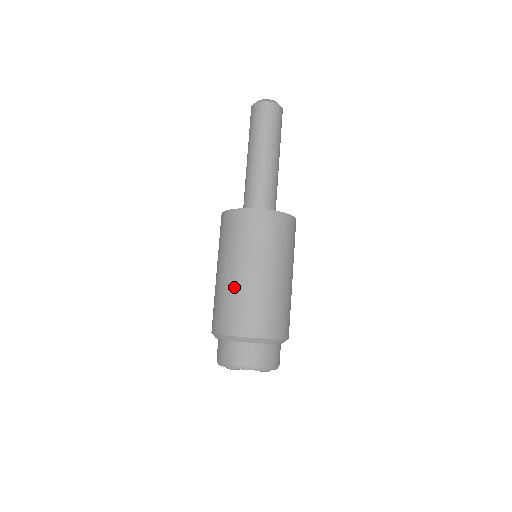
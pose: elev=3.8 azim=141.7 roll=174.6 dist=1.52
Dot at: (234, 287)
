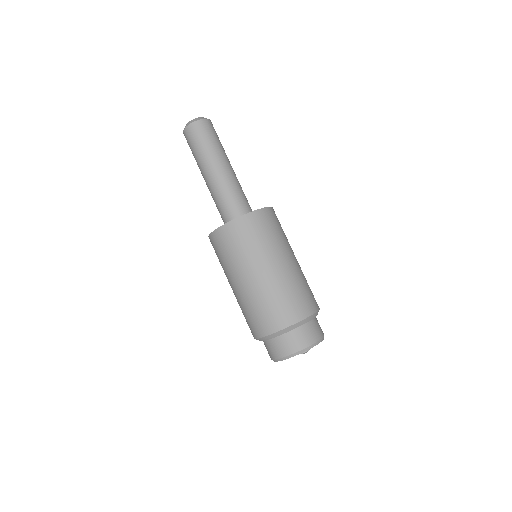
Dot at: (237, 300)
